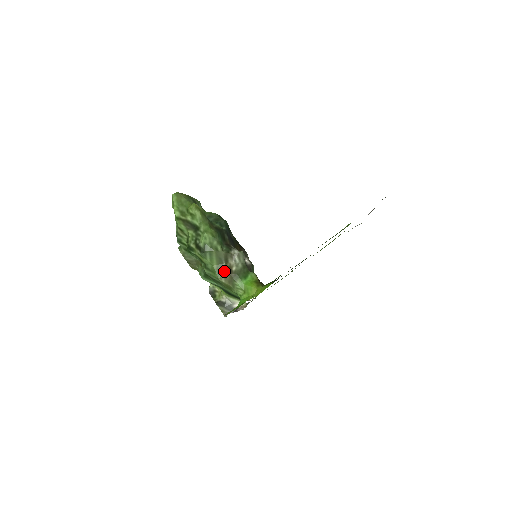
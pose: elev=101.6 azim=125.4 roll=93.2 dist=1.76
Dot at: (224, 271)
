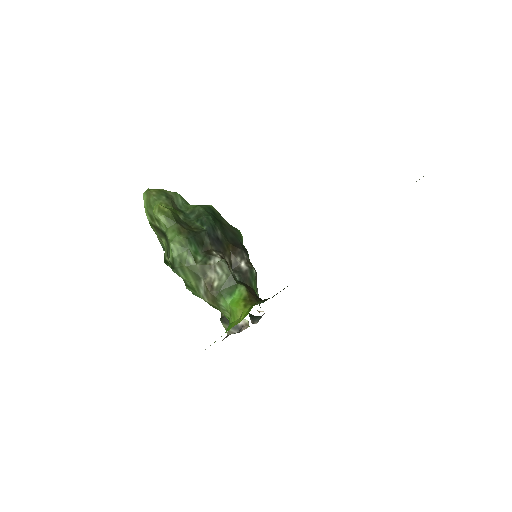
Dot at: (204, 288)
